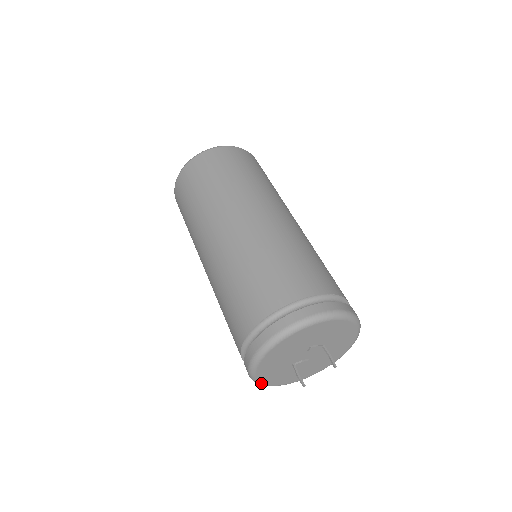
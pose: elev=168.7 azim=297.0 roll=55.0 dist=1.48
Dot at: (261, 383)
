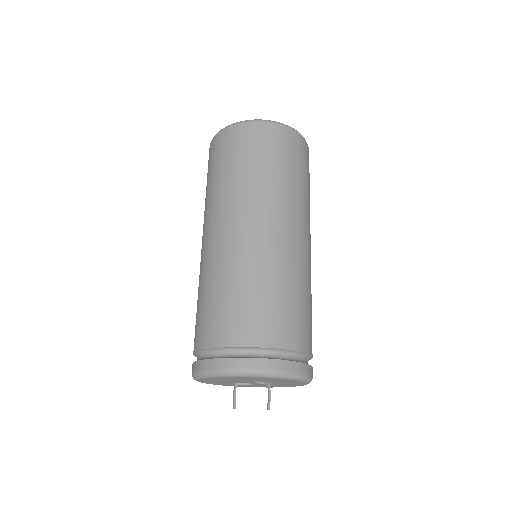
Dot at: (201, 382)
